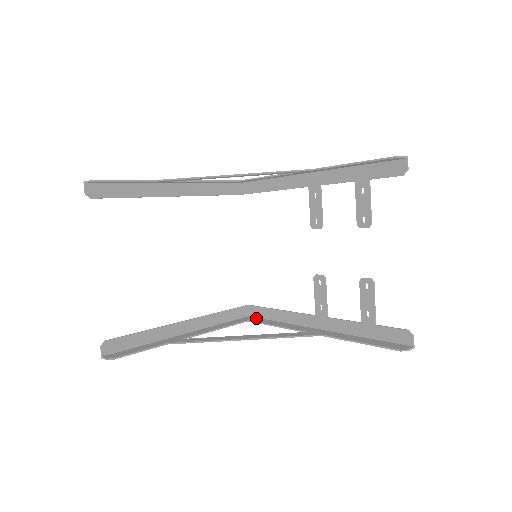
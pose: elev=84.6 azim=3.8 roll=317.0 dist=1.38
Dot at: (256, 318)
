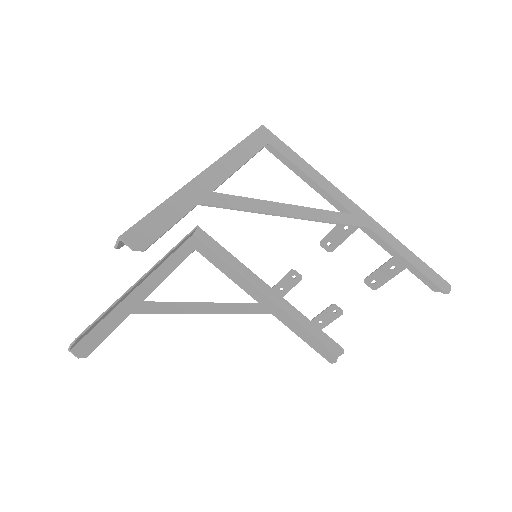
Dot at: (203, 245)
